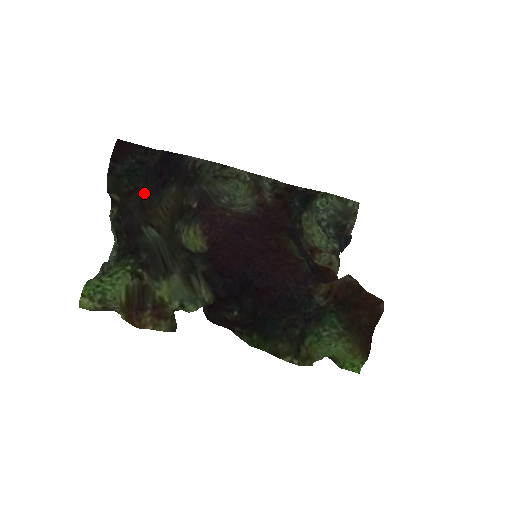
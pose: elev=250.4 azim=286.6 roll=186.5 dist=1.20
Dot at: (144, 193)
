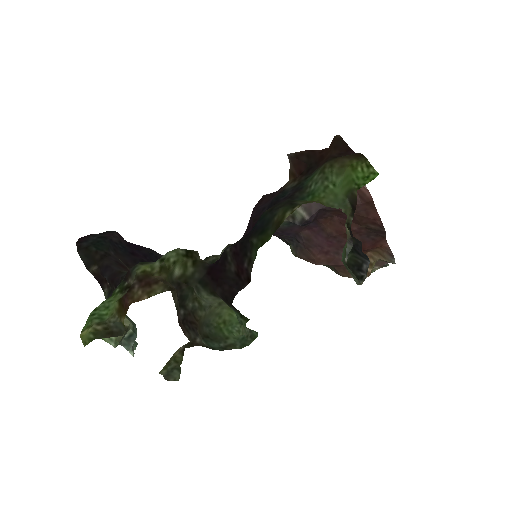
Dot at: (120, 261)
